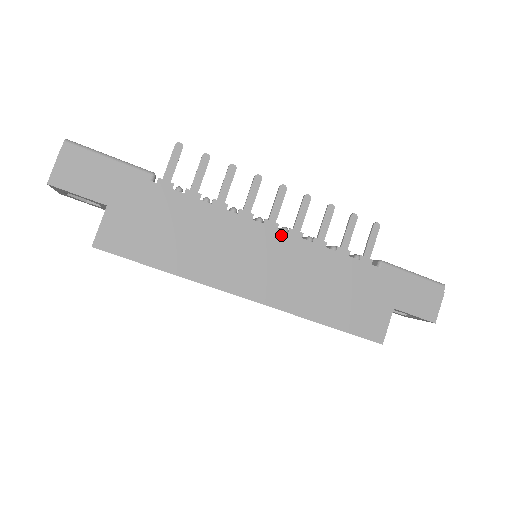
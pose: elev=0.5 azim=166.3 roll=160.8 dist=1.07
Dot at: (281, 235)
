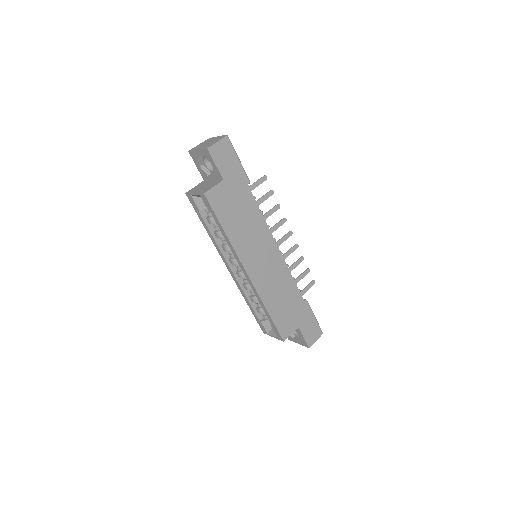
Dot at: (279, 254)
